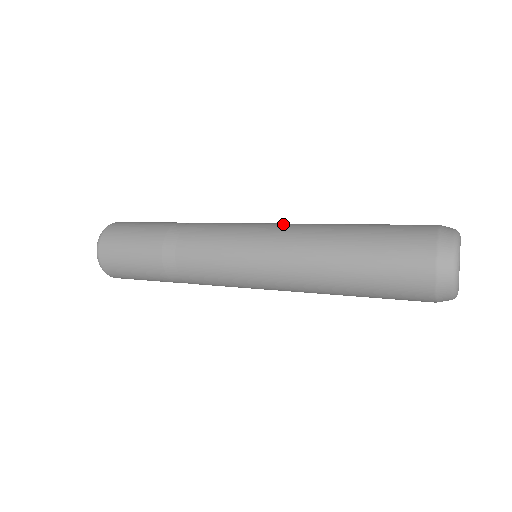
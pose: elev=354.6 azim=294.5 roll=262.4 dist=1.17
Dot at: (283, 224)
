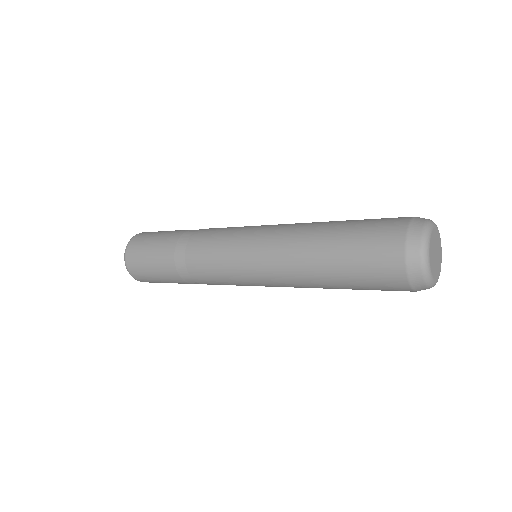
Dot at: (280, 224)
